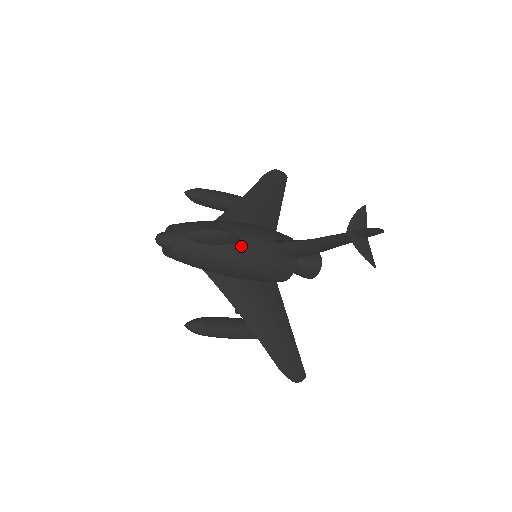
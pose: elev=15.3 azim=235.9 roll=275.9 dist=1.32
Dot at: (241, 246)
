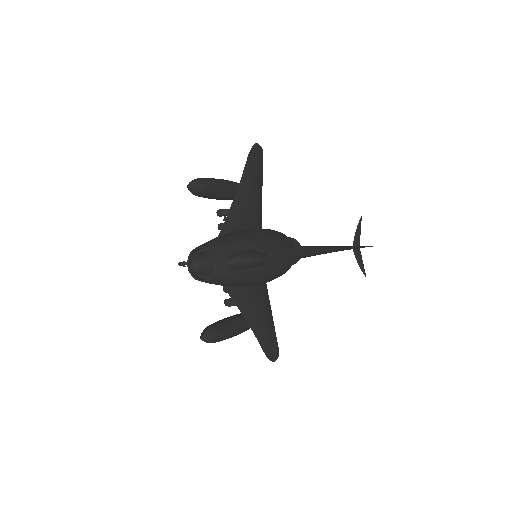
Dot at: (267, 264)
